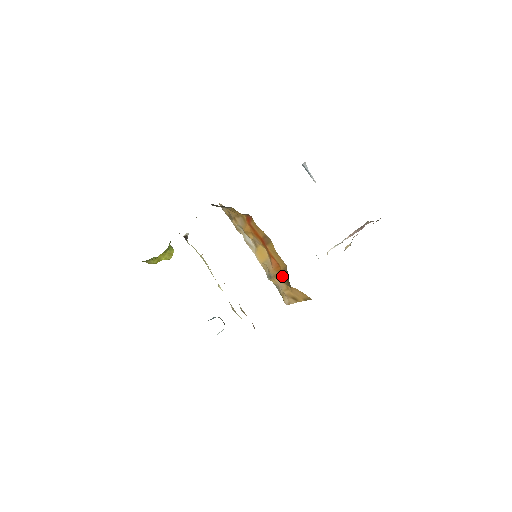
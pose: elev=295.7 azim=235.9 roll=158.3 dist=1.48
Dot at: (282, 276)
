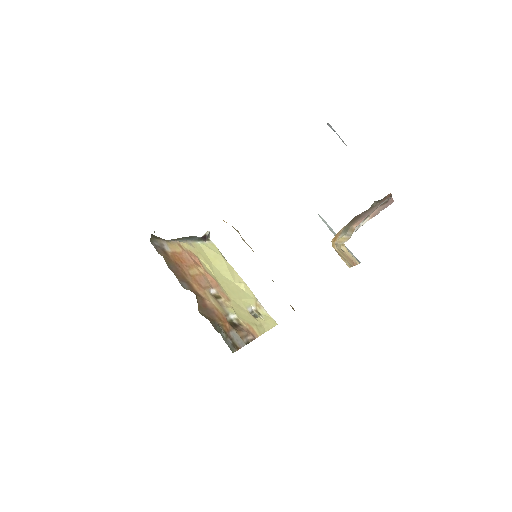
Dot at: occluded
